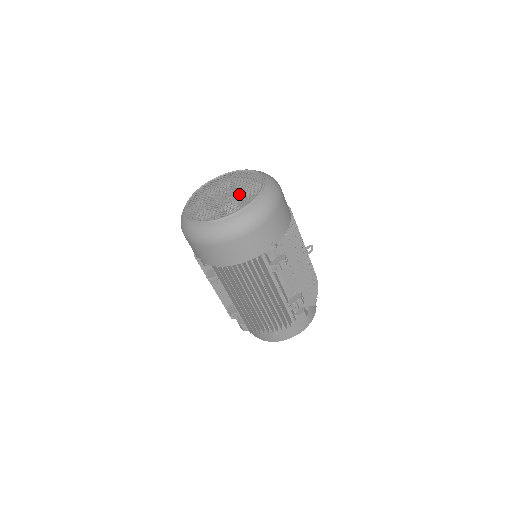
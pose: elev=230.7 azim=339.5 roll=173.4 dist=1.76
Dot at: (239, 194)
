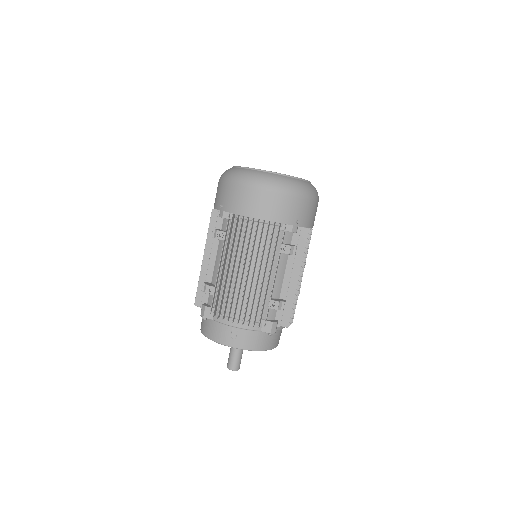
Dot at: occluded
